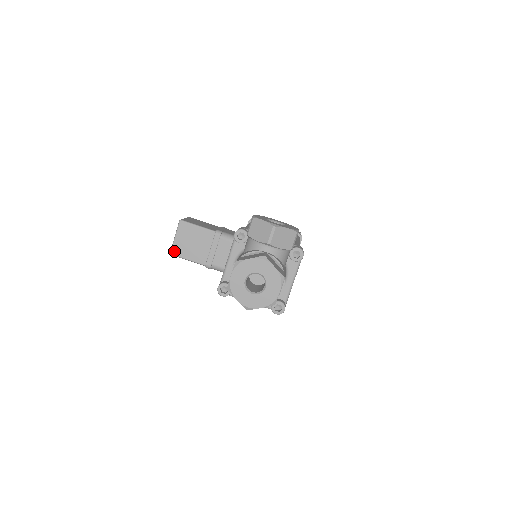
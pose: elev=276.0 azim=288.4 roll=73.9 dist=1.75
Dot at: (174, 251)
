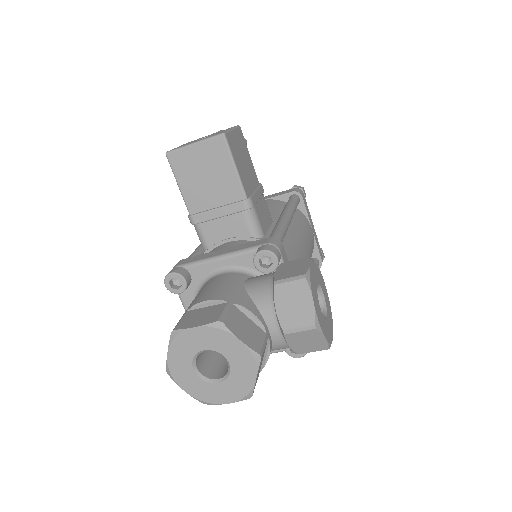
Dot at: (174, 156)
